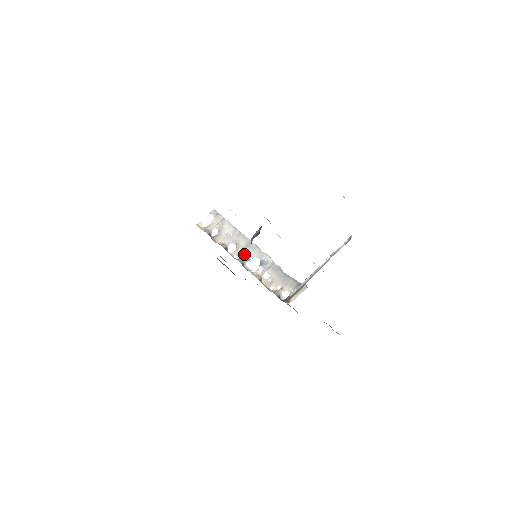
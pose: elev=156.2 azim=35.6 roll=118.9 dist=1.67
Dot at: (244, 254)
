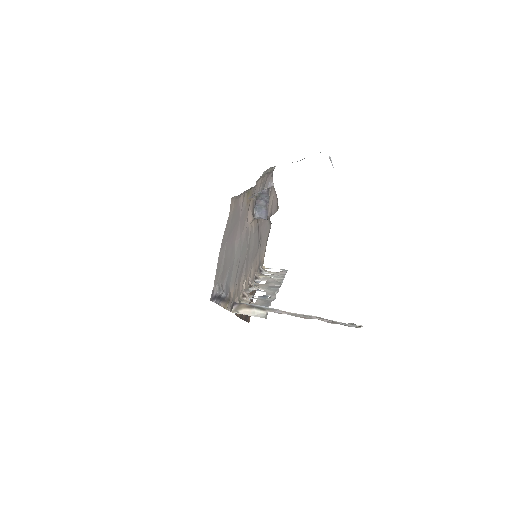
Dot at: (262, 287)
